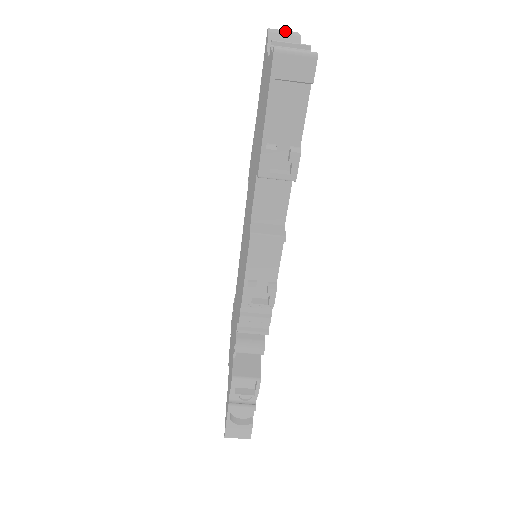
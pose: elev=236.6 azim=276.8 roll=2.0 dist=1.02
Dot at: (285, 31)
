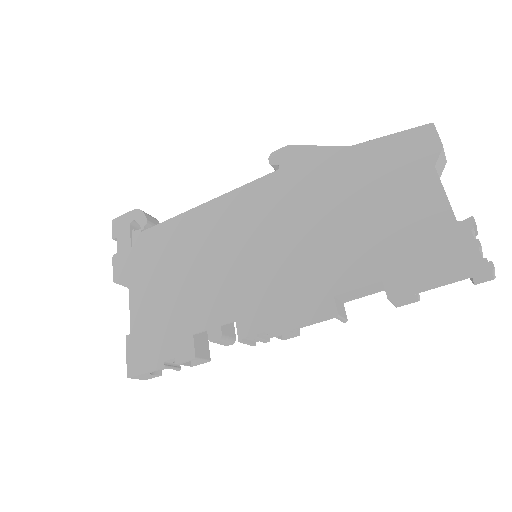
Dot at: occluded
